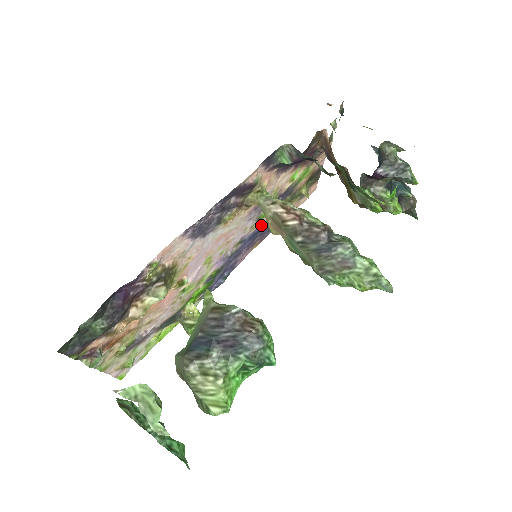
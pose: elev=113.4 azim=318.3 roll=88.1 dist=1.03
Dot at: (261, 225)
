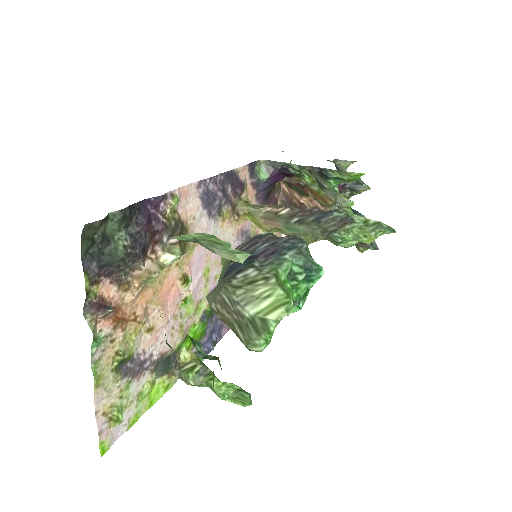
Dot at: occluded
